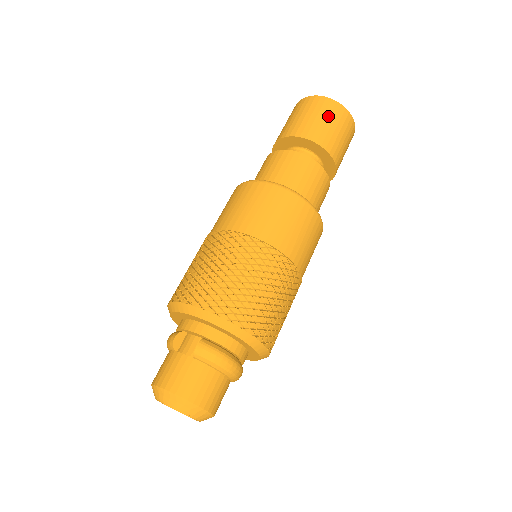
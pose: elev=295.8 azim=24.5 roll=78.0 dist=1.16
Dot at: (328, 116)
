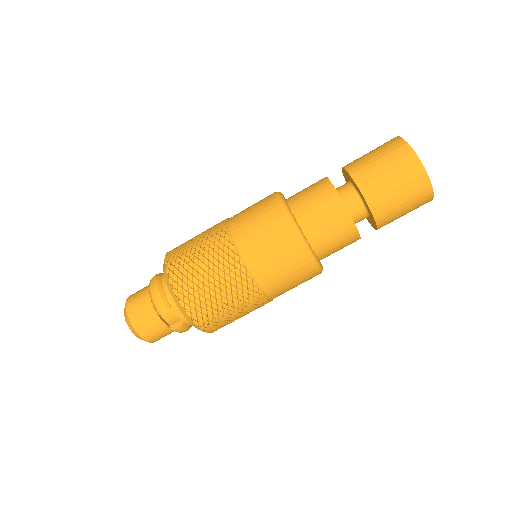
Dot at: (412, 209)
